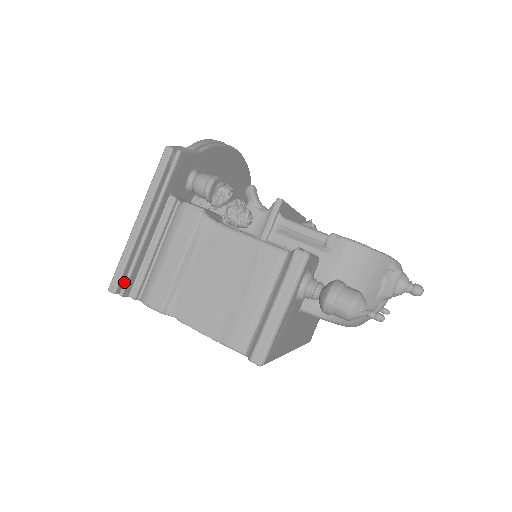
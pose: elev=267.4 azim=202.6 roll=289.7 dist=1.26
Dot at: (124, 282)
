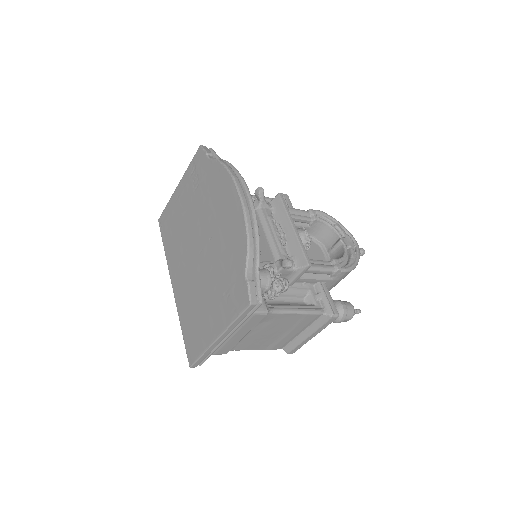
Dot at: (204, 361)
